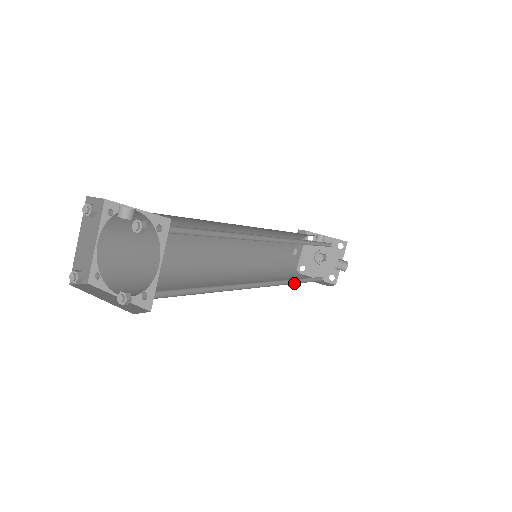
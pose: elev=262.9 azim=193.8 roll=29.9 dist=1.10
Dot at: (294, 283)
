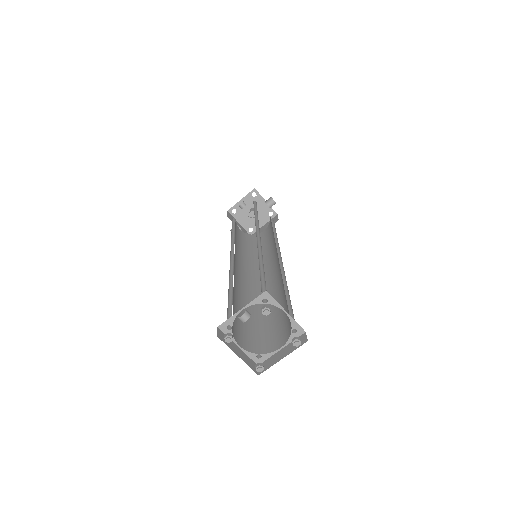
Dot at: (277, 242)
